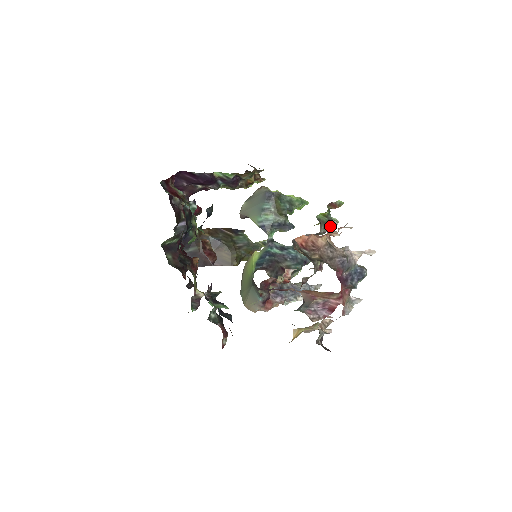
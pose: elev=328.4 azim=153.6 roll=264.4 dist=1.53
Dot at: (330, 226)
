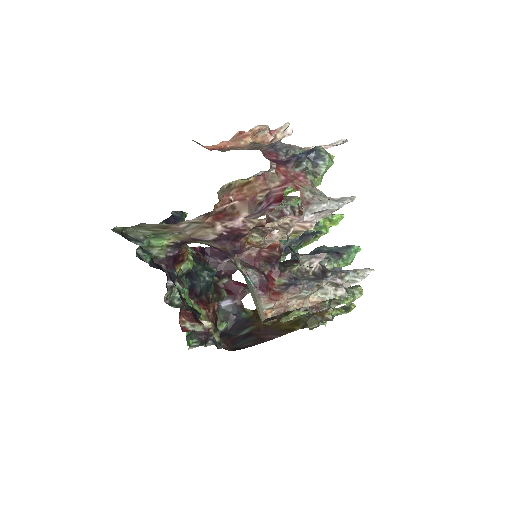
Dot at: occluded
